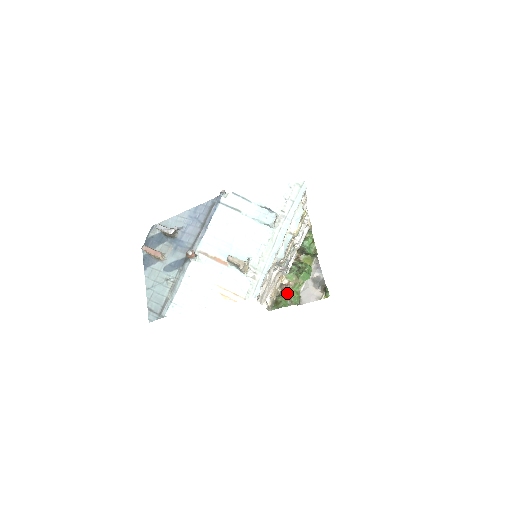
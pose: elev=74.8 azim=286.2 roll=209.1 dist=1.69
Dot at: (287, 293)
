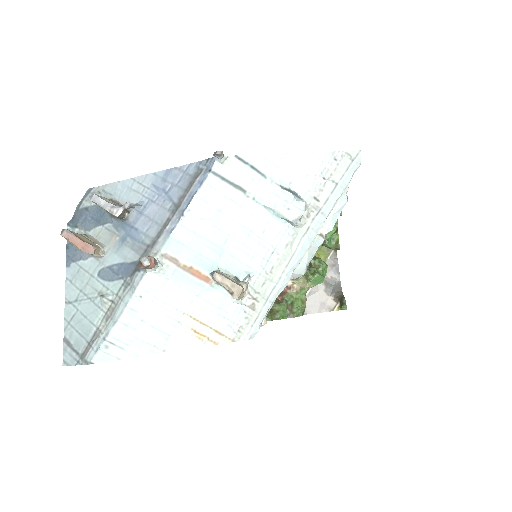
Dot at: (288, 300)
